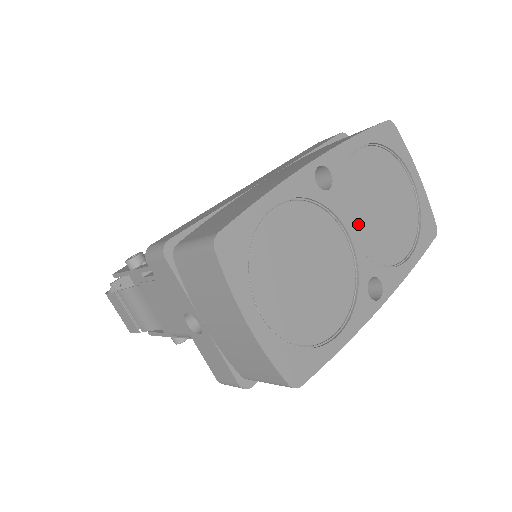
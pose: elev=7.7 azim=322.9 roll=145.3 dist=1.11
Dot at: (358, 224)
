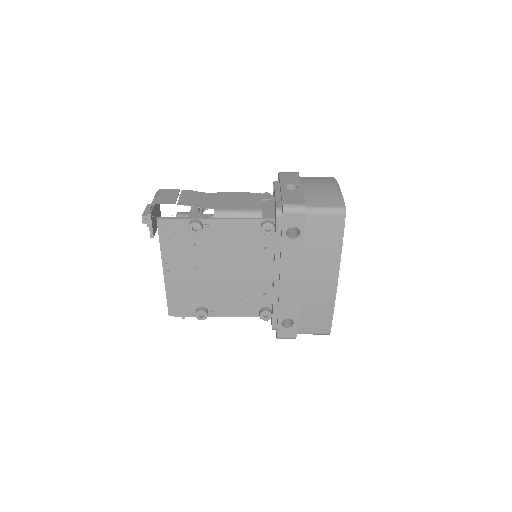
Dot at: occluded
